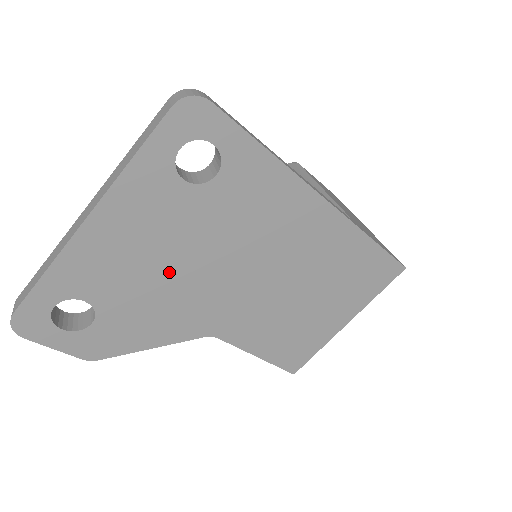
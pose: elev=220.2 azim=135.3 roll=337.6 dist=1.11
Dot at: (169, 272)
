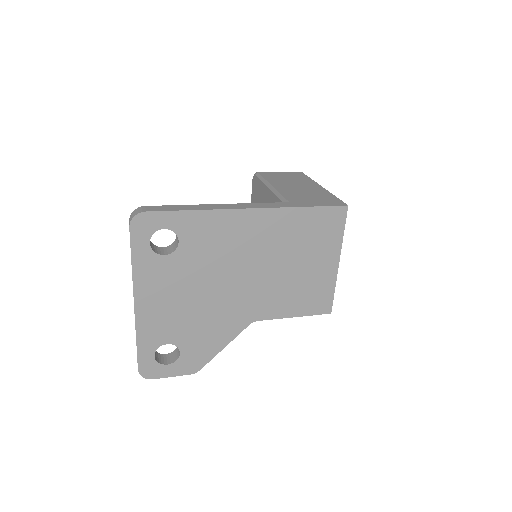
Dot at: (197, 303)
